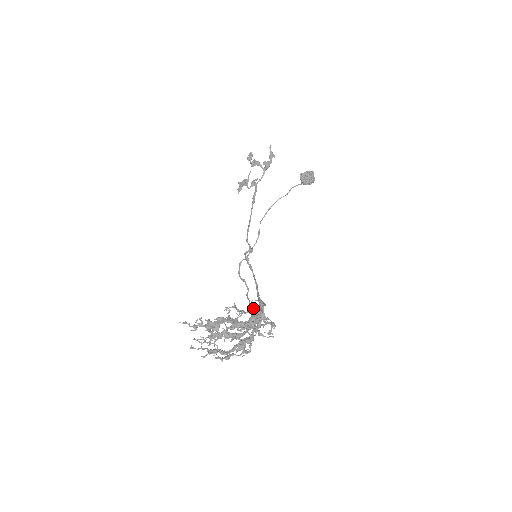
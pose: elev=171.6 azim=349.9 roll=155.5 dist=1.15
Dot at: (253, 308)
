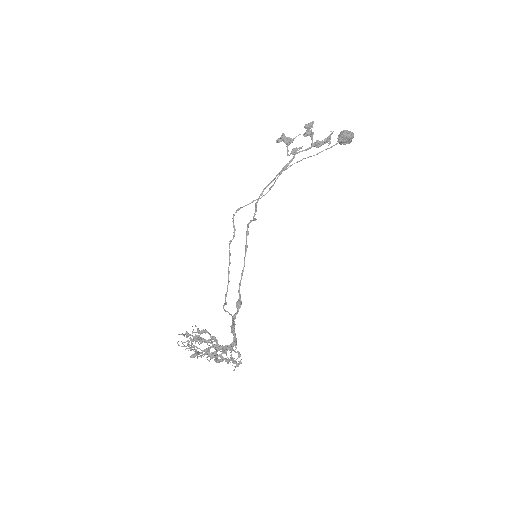
Dot at: (233, 330)
